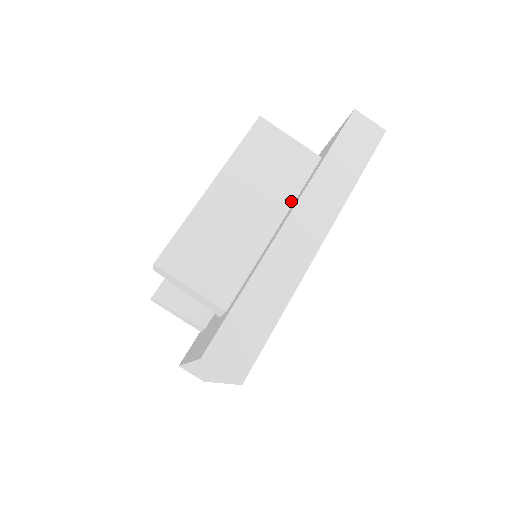
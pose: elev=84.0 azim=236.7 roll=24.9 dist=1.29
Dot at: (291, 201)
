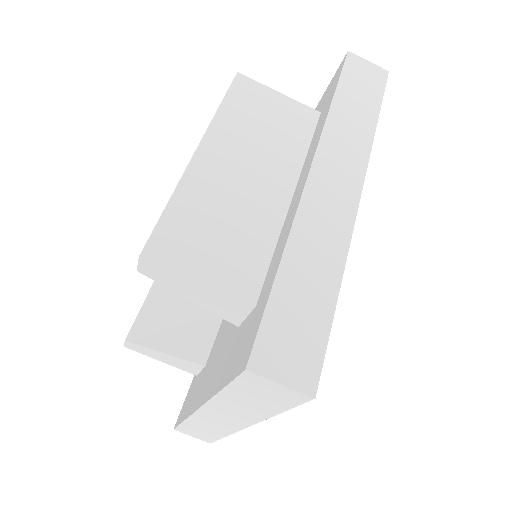
Dot at: (300, 162)
